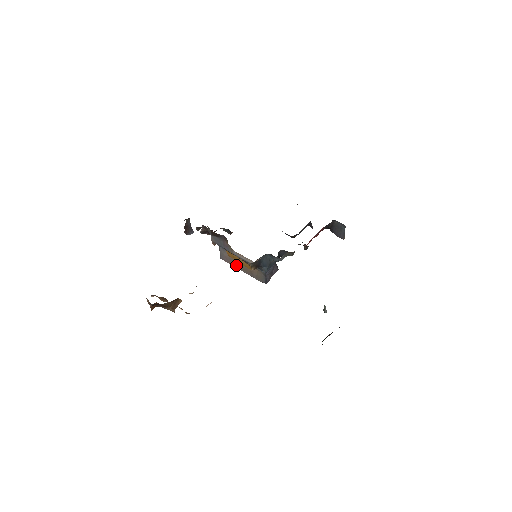
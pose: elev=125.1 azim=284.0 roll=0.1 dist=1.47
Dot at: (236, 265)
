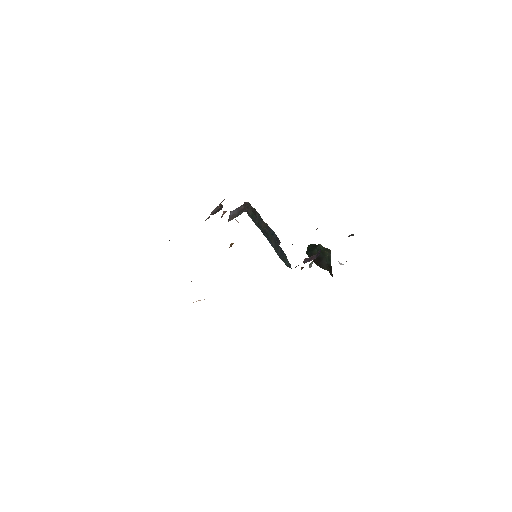
Dot at: occluded
